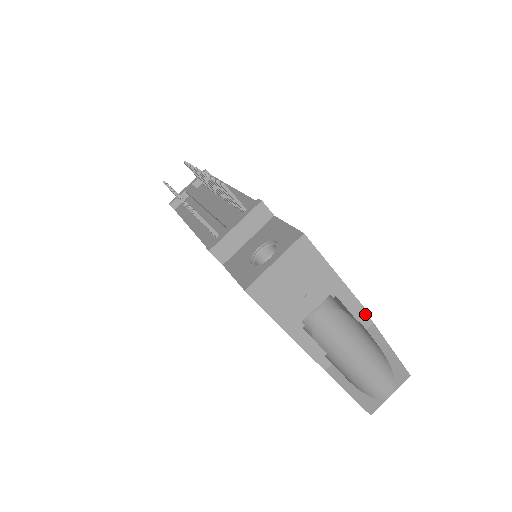
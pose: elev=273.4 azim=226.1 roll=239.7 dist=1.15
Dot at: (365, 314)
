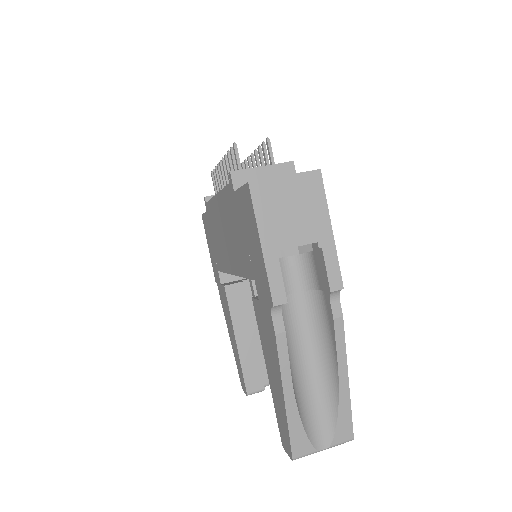
Dot at: (340, 288)
